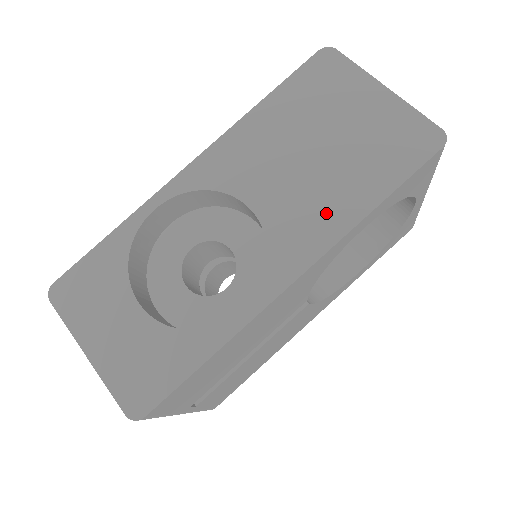
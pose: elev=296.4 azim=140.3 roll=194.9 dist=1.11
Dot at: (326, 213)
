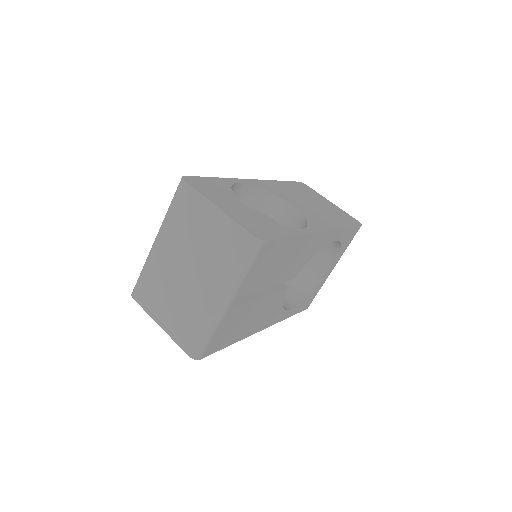
Dot at: (326, 220)
